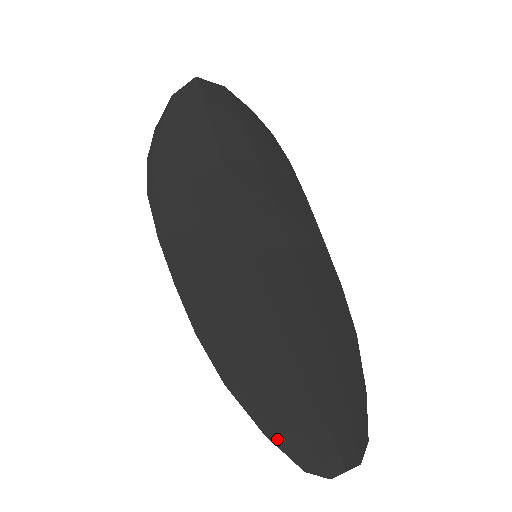
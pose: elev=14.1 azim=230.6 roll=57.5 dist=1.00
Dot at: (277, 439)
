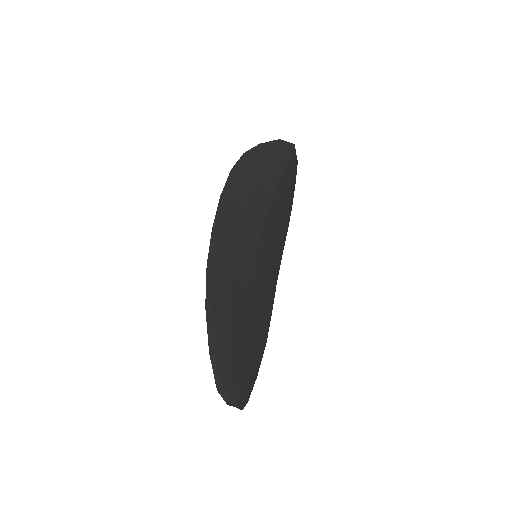
Dot at: (214, 360)
